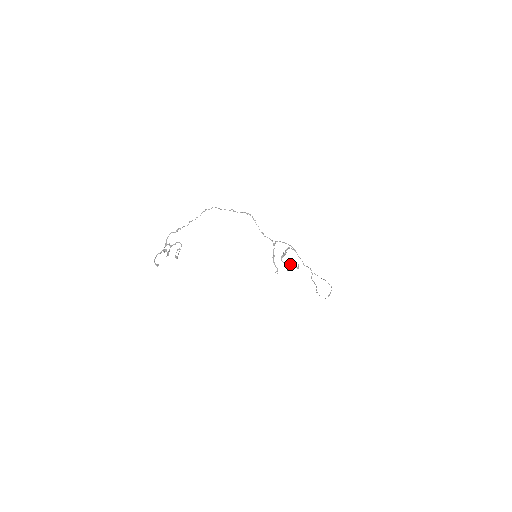
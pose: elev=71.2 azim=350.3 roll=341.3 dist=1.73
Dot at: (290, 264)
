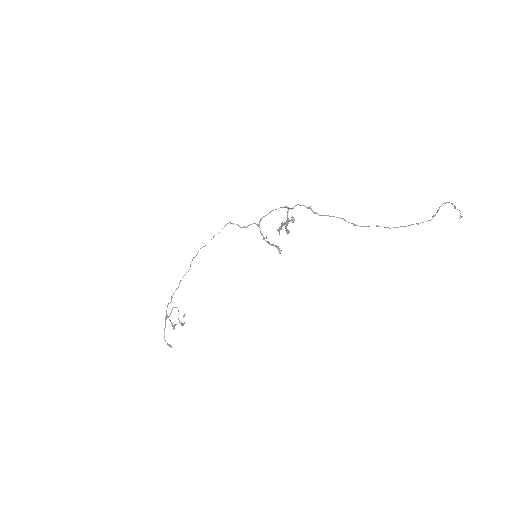
Dot at: (281, 226)
